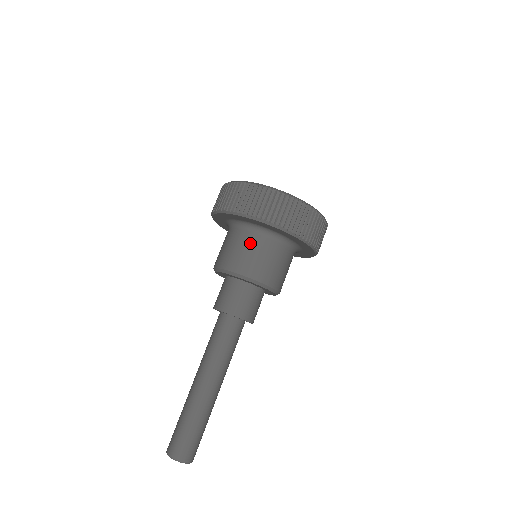
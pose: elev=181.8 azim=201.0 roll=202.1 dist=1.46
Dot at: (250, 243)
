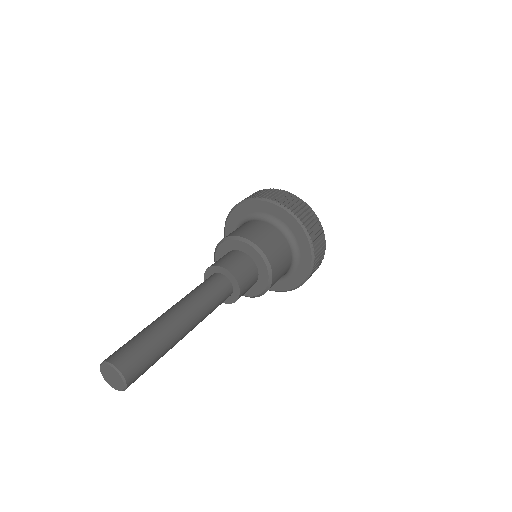
Dot at: (255, 224)
